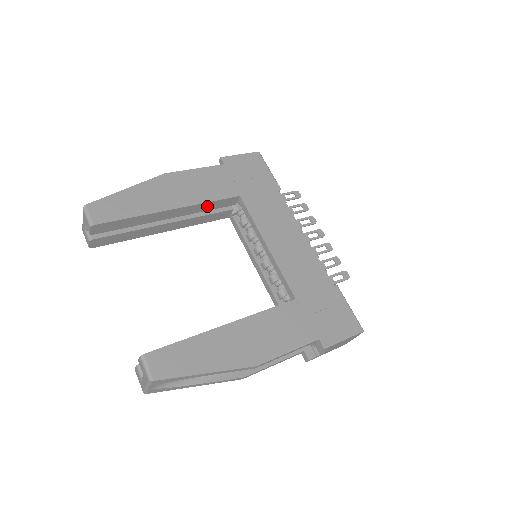
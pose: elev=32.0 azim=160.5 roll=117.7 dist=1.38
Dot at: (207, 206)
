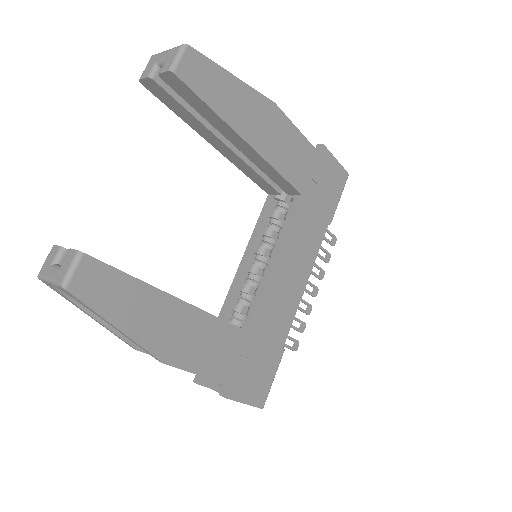
Dot at: (271, 172)
